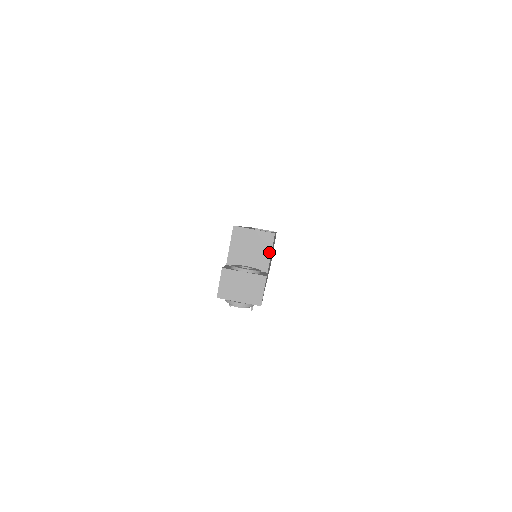
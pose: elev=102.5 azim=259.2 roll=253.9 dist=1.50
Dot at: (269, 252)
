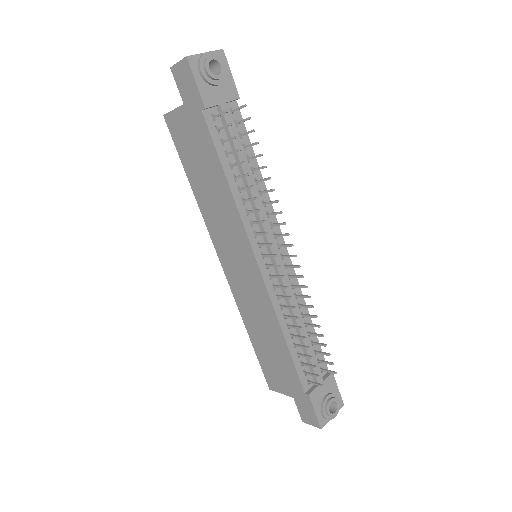
Dot at: occluded
